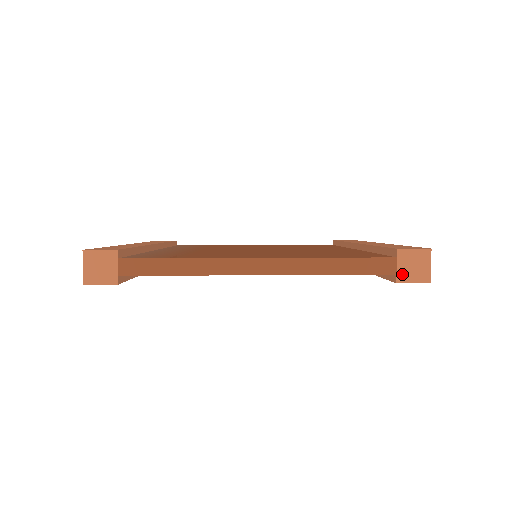
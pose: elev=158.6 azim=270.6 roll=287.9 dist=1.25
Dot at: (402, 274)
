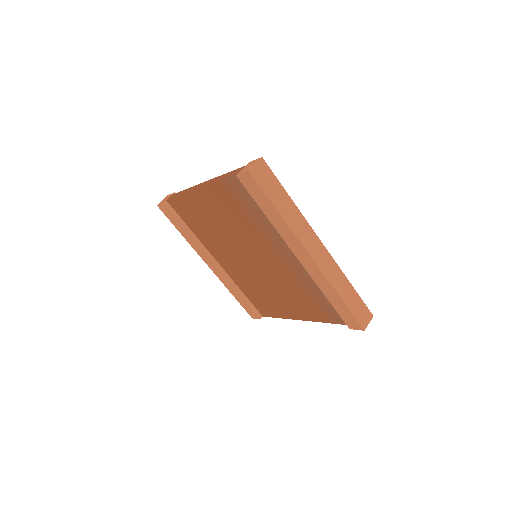
Dot at: (241, 171)
